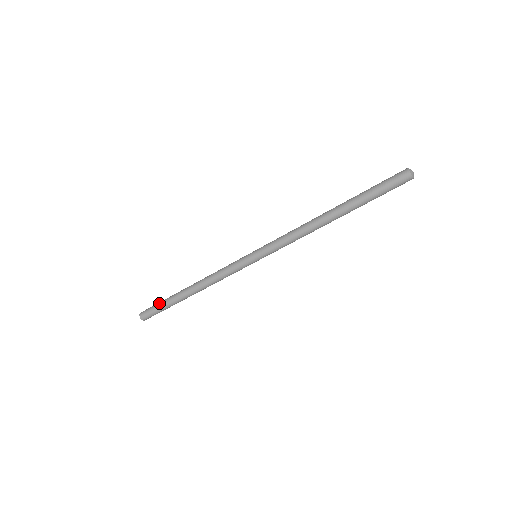
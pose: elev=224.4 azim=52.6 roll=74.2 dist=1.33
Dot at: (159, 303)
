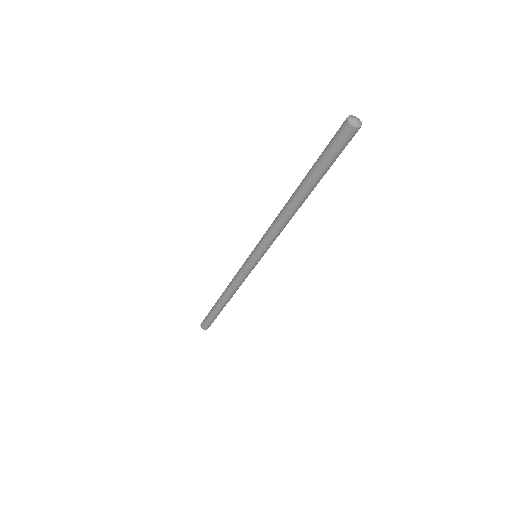
Dot at: (210, 318)
